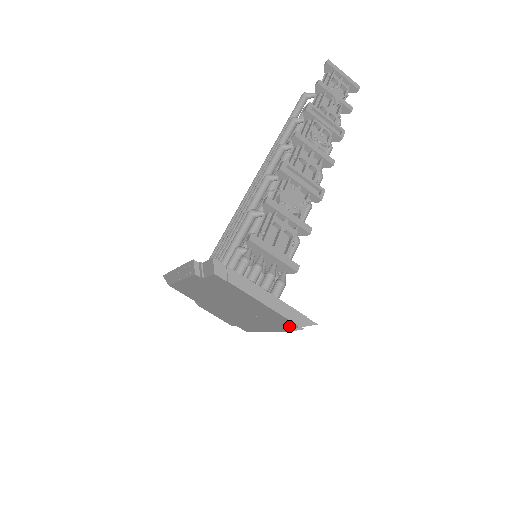
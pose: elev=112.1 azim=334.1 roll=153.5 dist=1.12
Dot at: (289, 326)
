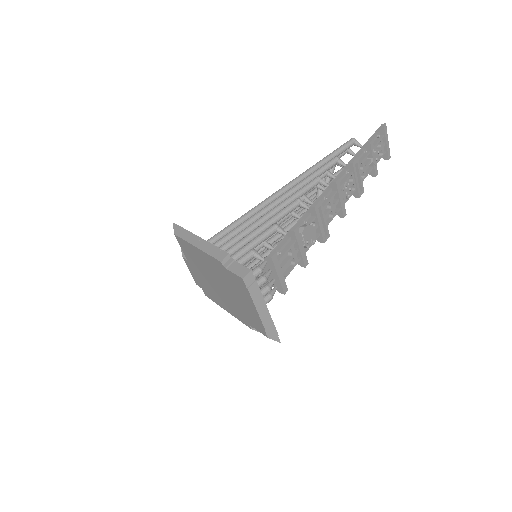
Dot at: (259, 330)
